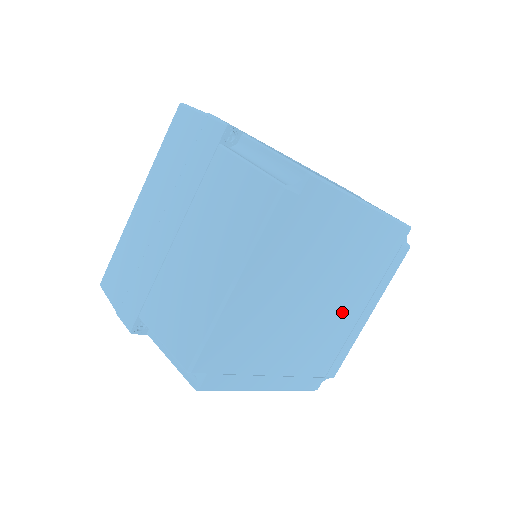
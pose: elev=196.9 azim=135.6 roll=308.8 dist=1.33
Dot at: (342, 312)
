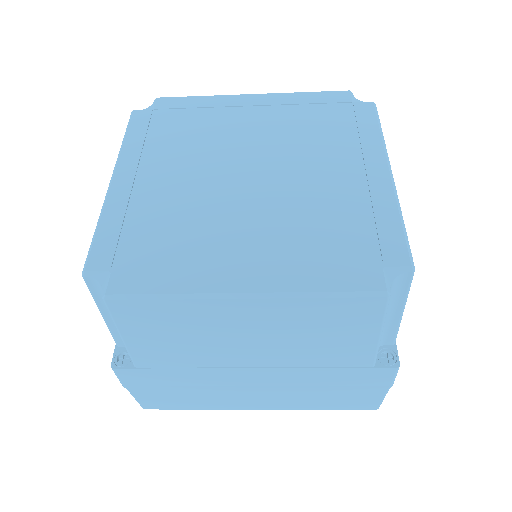
Dot at: (319, 178)
